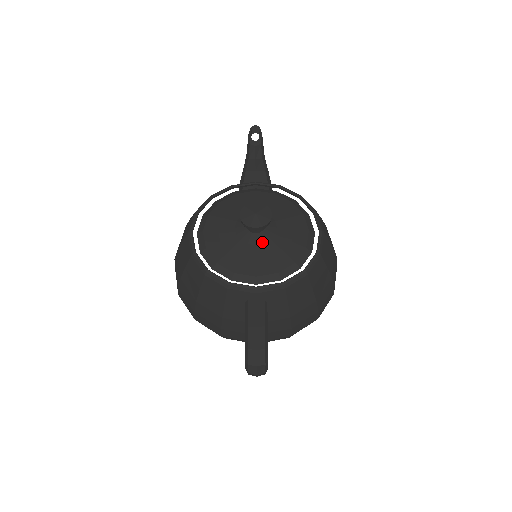
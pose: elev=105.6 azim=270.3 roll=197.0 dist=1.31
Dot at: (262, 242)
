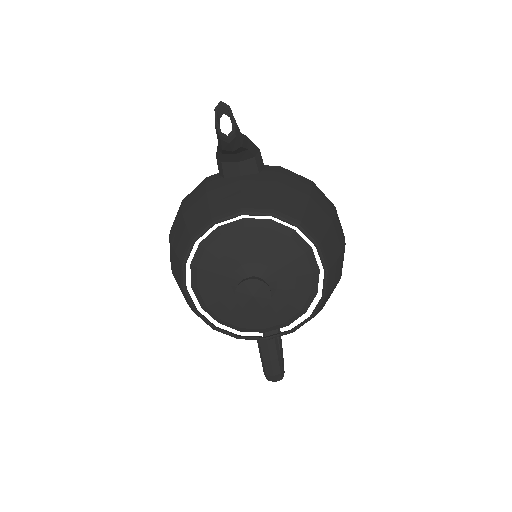
Dot at: occluded
